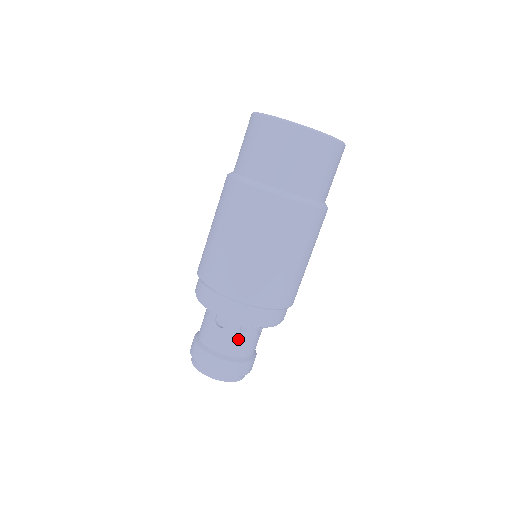
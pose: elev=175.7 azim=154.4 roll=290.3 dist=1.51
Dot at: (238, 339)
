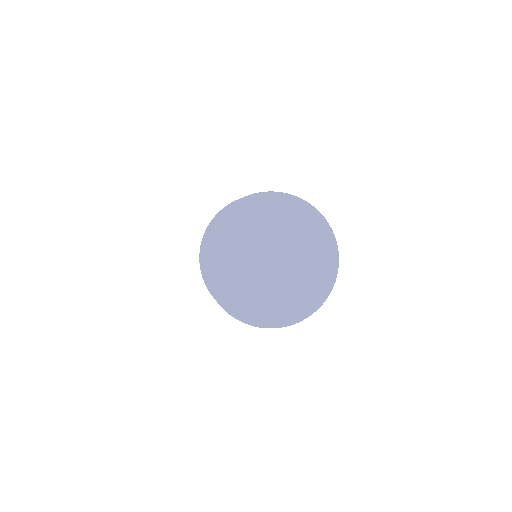
Dot at: occluded
